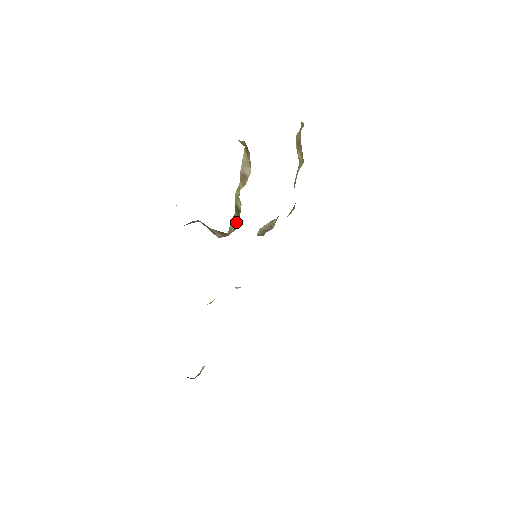
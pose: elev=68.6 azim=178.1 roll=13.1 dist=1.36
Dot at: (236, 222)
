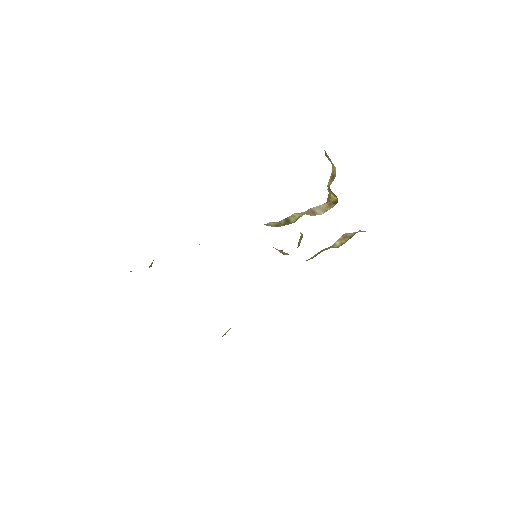
Dot at: (280, 225)
